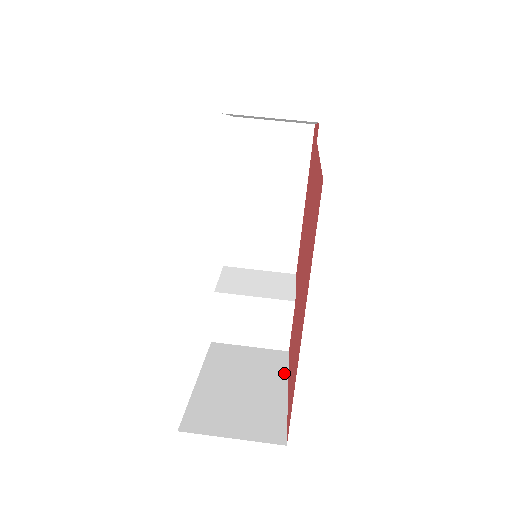
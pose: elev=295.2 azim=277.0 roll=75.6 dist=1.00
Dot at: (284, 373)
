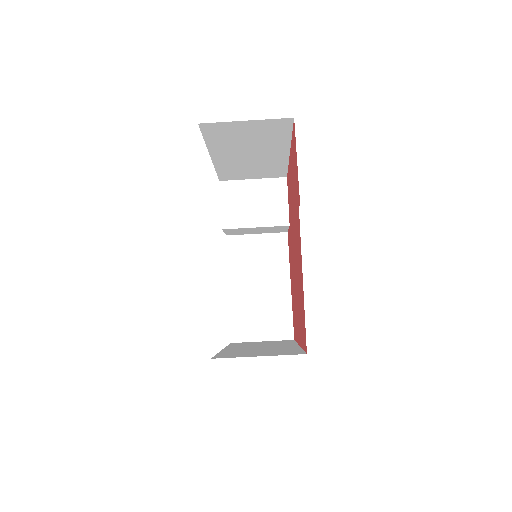
Dot at: (286, 265)
